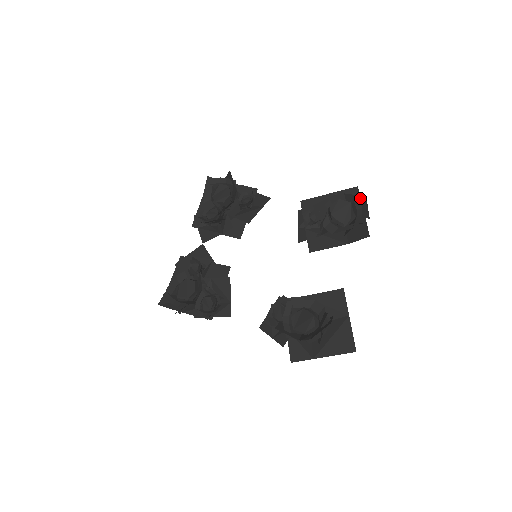
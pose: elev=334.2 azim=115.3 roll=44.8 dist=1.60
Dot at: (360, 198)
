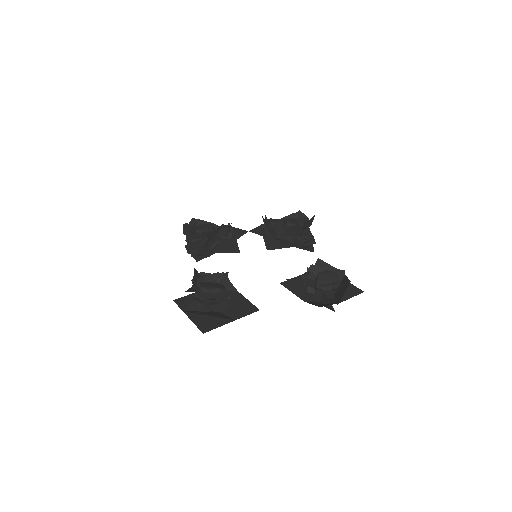
Dot at: (348, 282)
